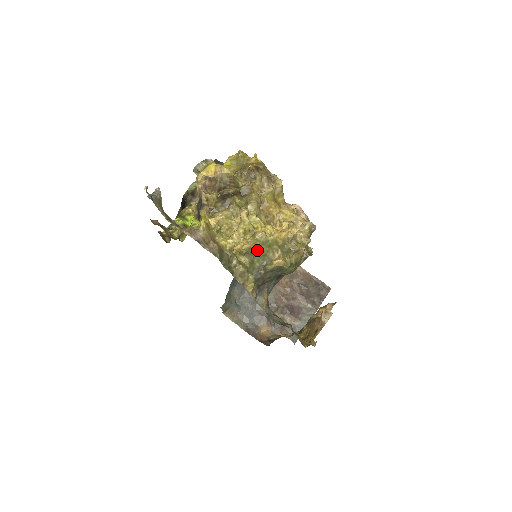
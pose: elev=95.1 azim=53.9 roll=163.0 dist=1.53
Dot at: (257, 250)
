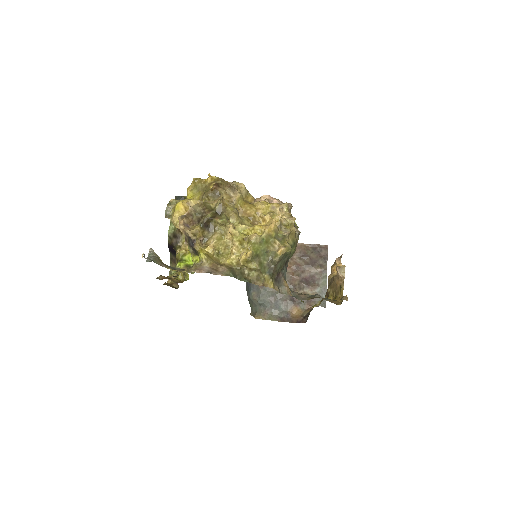
Dot at: (258, 251)
